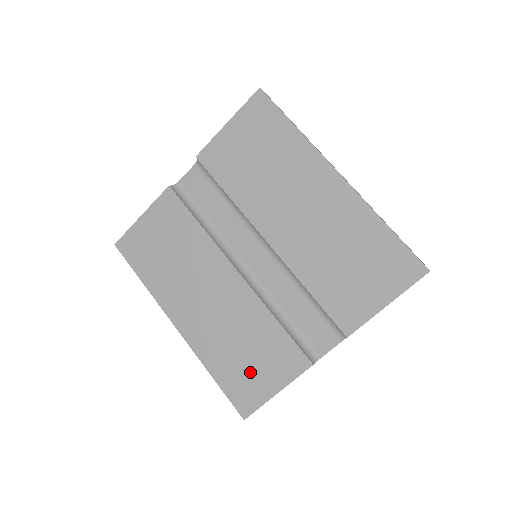
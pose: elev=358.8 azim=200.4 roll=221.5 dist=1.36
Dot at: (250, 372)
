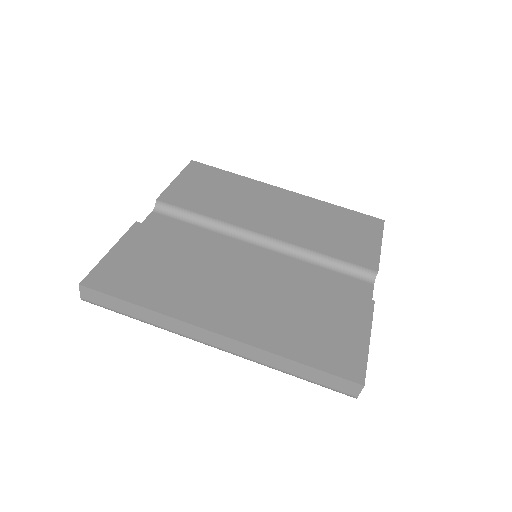
Dot at: (330, 334)
